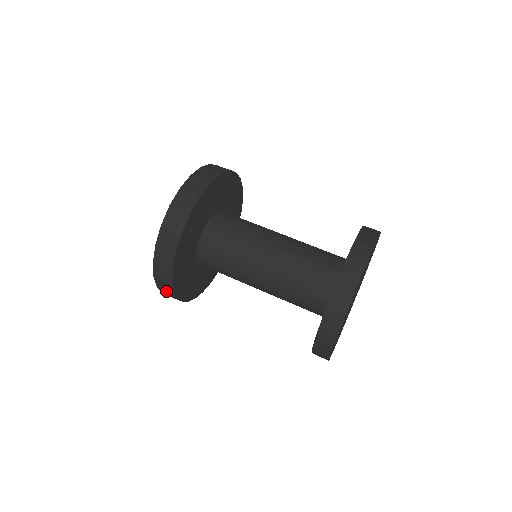
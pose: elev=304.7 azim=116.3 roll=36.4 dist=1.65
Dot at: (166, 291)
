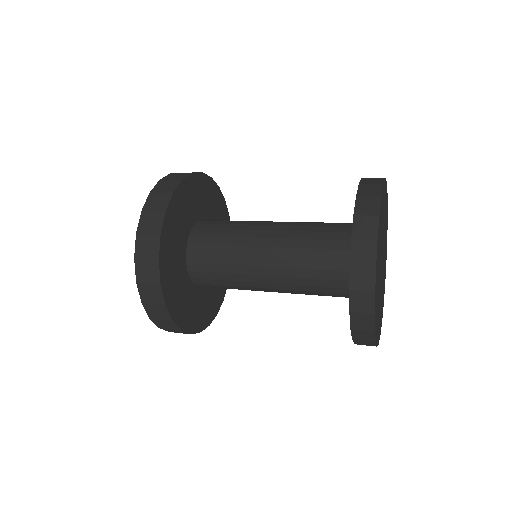
Dot at: (148, 282)
